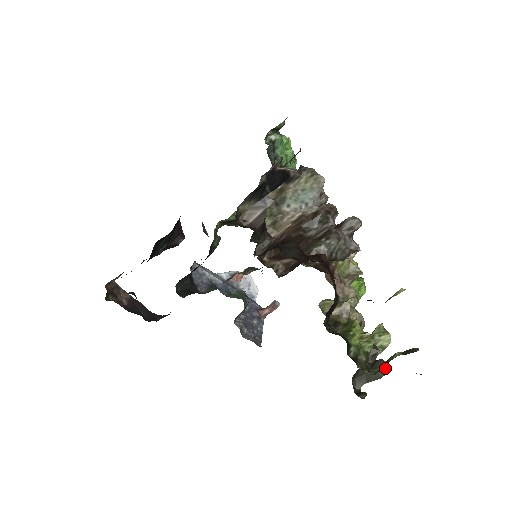
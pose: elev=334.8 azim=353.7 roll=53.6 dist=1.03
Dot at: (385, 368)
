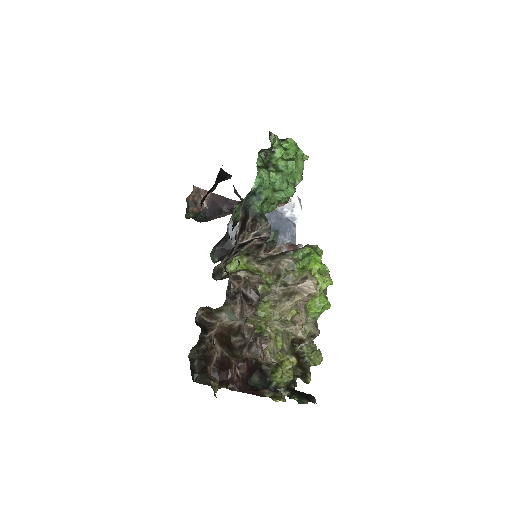
Dot at: (308, 381)
